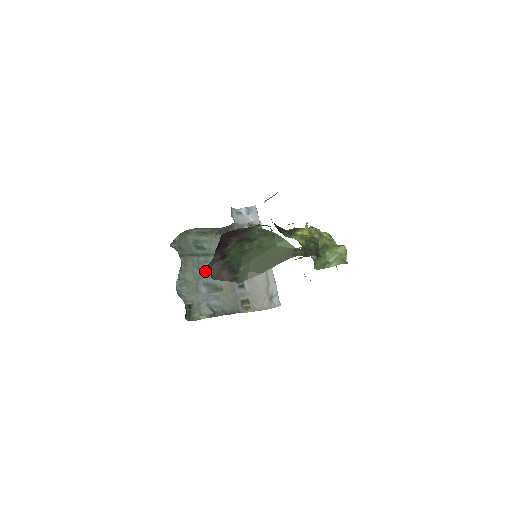
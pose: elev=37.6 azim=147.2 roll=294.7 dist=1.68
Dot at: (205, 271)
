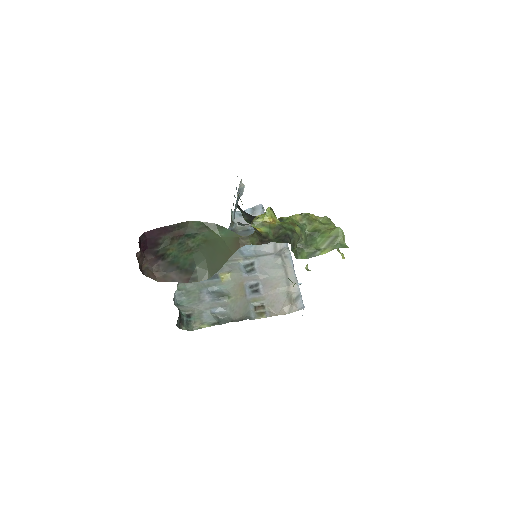
Dot at: (210, 279)
